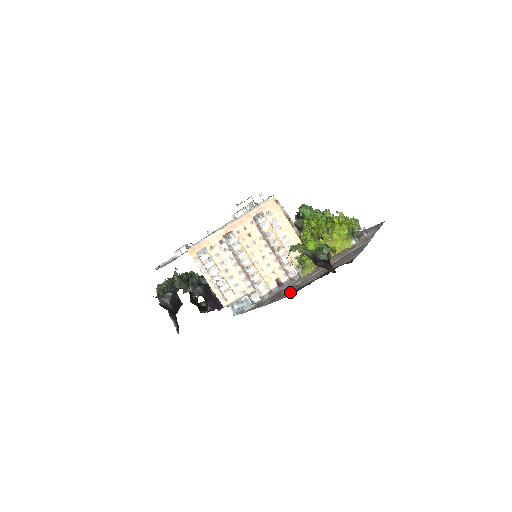
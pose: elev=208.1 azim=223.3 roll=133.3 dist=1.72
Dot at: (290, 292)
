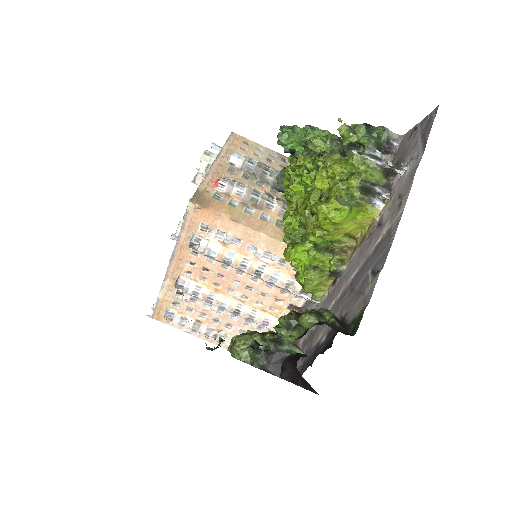
Dot at: (300, 360)
